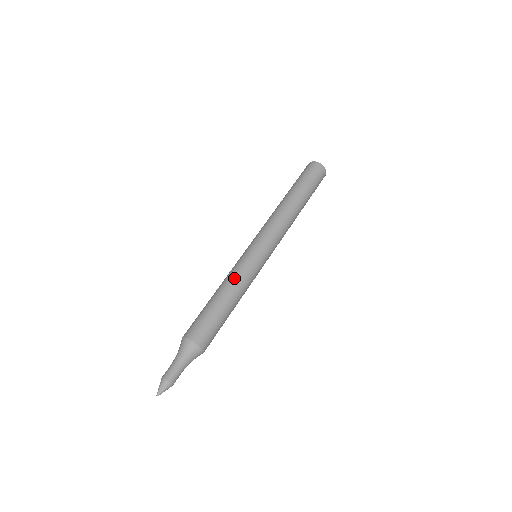
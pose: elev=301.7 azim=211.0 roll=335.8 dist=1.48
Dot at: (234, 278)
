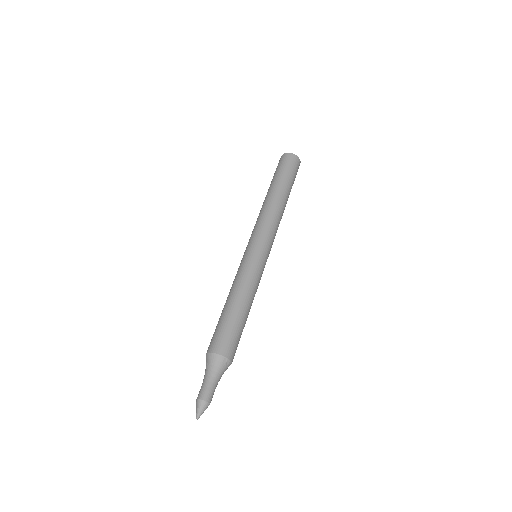
Dot at: (248, 284)
